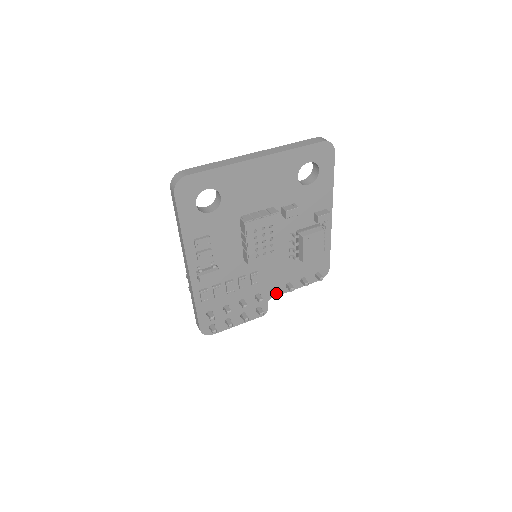
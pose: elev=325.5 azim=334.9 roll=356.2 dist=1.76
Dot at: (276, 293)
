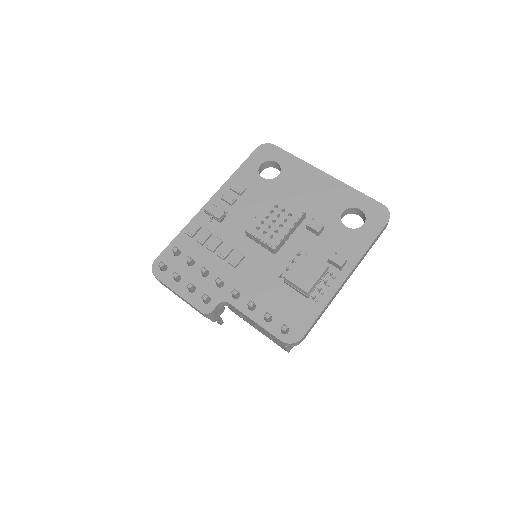
Dot at: occluded
